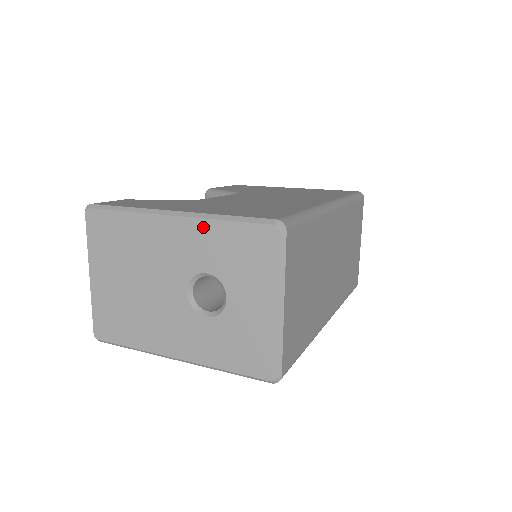
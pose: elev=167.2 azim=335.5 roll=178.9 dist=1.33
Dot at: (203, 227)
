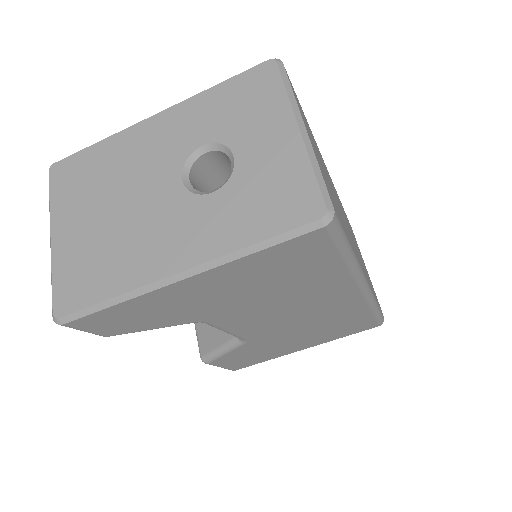
Dot at: (190, 105)
